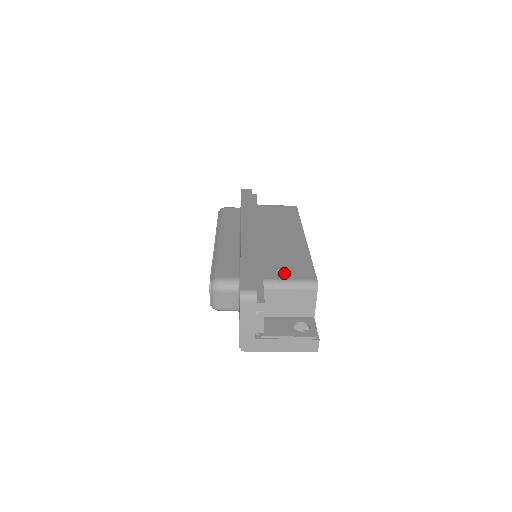
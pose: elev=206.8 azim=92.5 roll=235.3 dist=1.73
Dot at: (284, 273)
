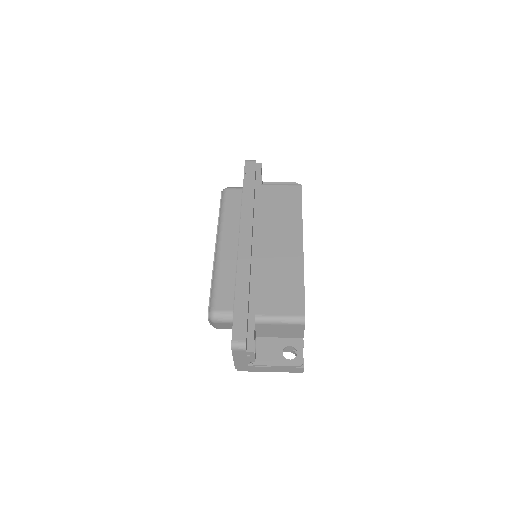
Dot at: (275, 306)
